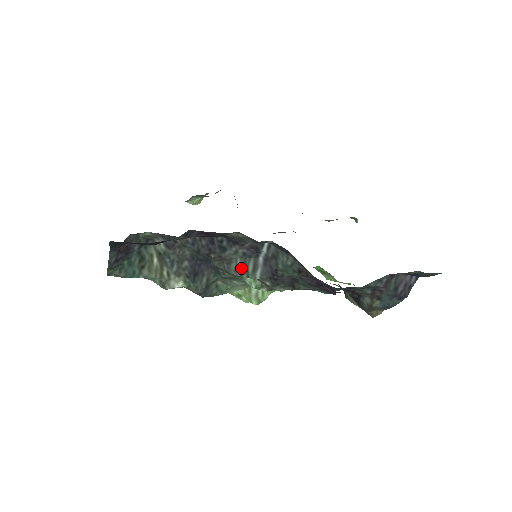
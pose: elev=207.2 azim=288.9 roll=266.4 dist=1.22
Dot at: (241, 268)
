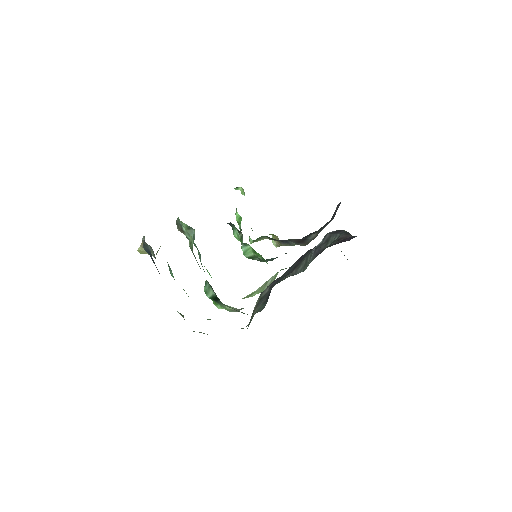
Dot at: (304, 265)
